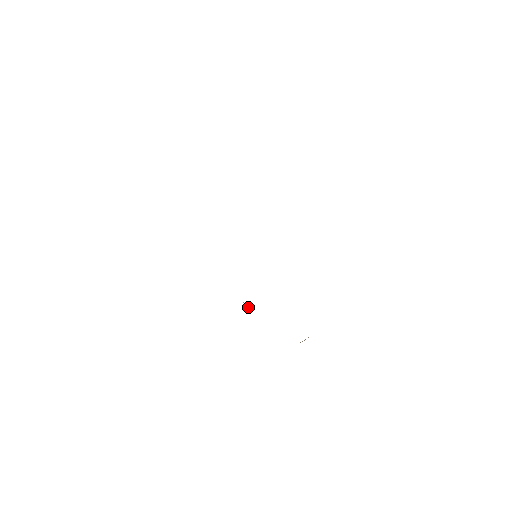
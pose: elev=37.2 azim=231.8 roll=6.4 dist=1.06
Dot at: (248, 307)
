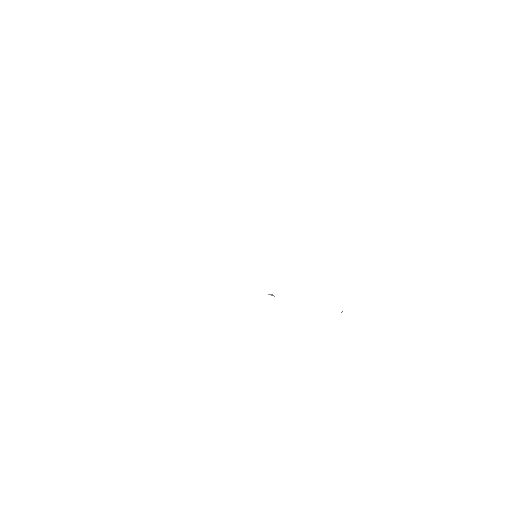
Dot at: (274, 296)
